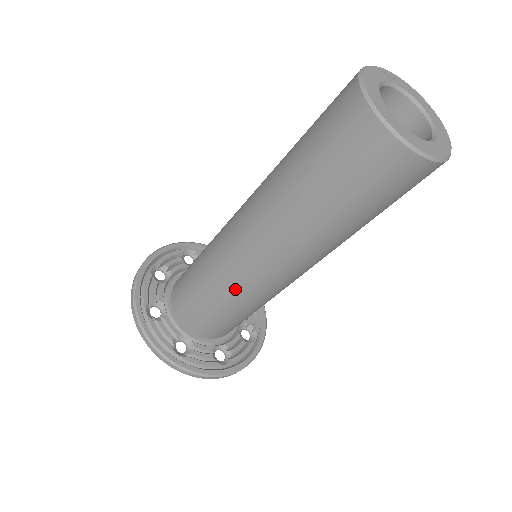
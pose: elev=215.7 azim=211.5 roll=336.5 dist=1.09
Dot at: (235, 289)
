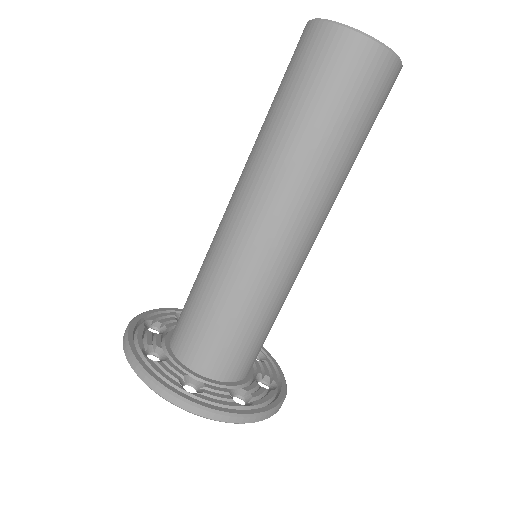
Dot at: (215, 257)
